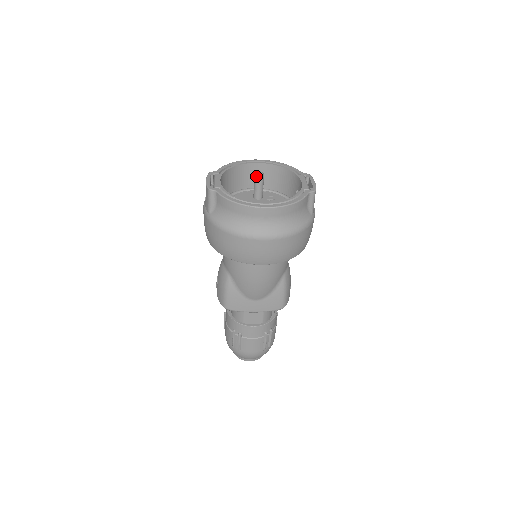
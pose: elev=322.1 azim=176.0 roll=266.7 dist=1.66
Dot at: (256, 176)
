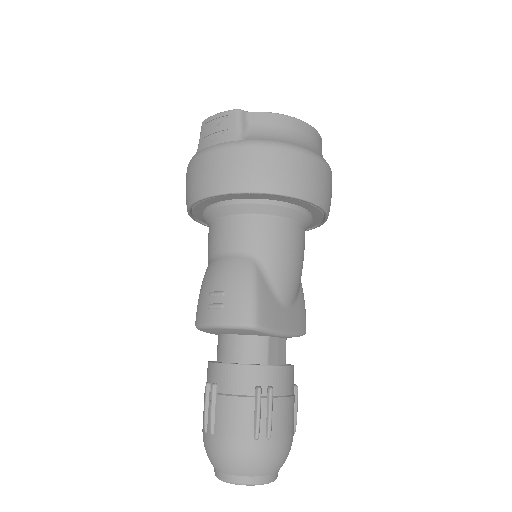
Dot at: occluded
